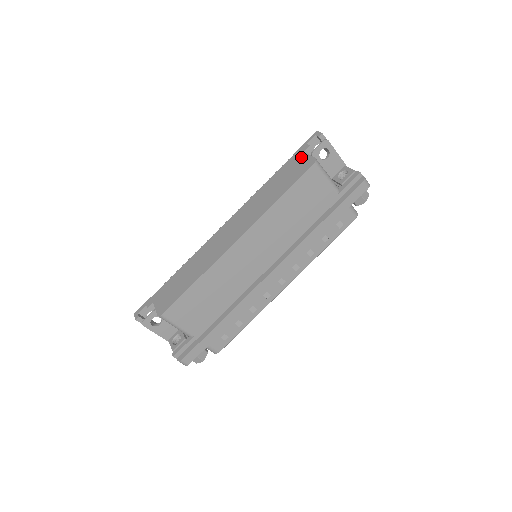
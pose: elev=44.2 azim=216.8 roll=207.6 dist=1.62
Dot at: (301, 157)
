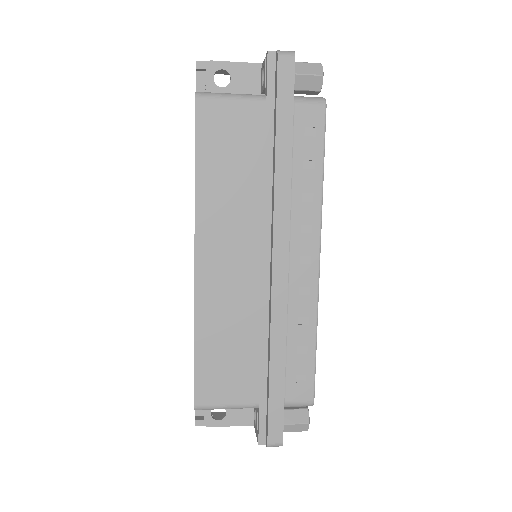
Dot at: occluded
